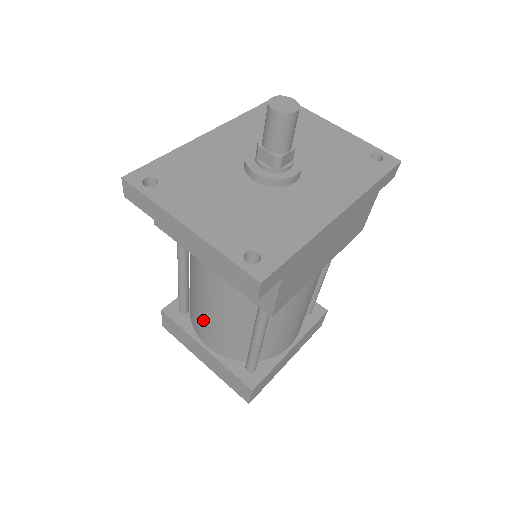
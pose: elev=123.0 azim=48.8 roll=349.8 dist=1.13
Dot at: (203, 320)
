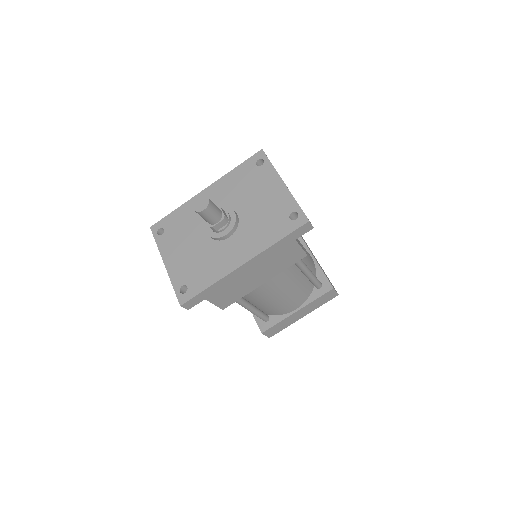
Dot at: occluded
